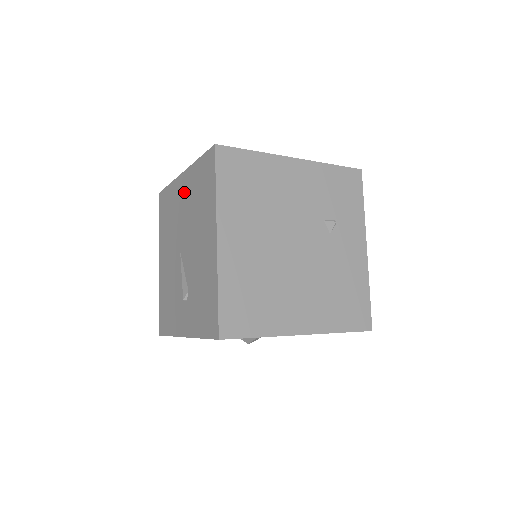
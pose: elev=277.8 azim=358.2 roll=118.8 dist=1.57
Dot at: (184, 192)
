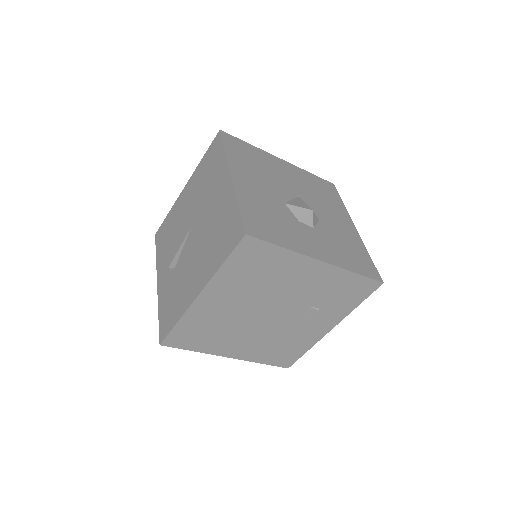
Dot at: (220, 195)
